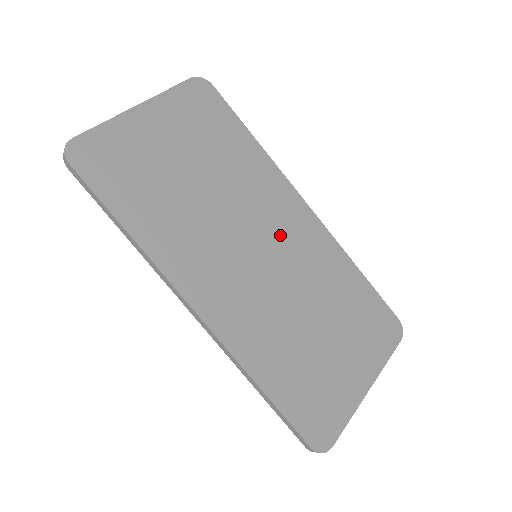
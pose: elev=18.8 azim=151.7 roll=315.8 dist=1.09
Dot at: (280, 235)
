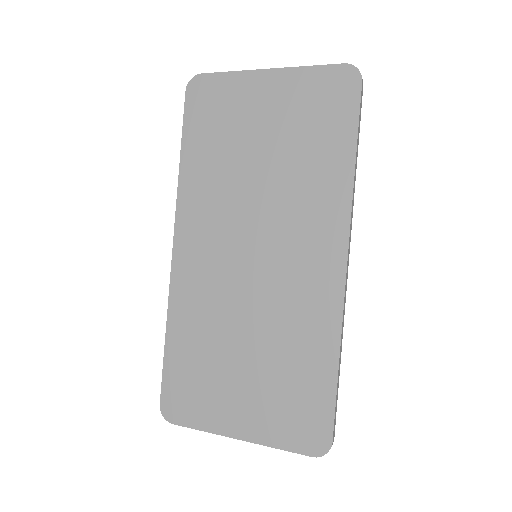
Dot at: (288, 259)
